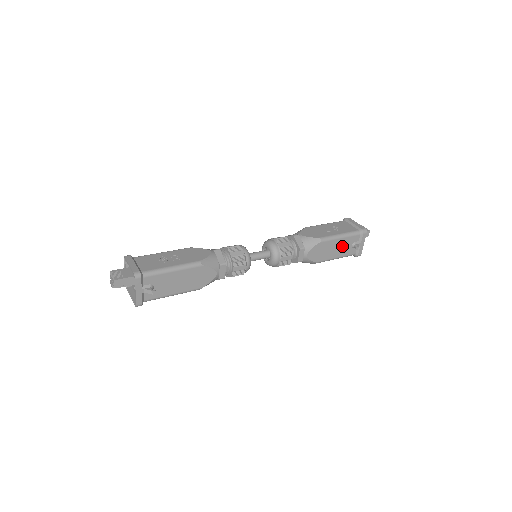
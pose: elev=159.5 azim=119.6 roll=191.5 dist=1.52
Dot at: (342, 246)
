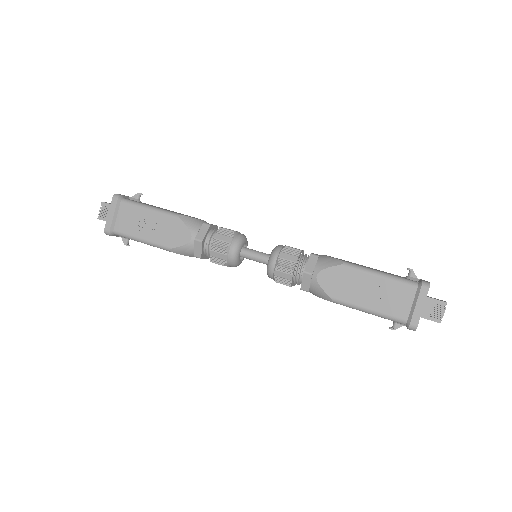
Dot at: occluded
